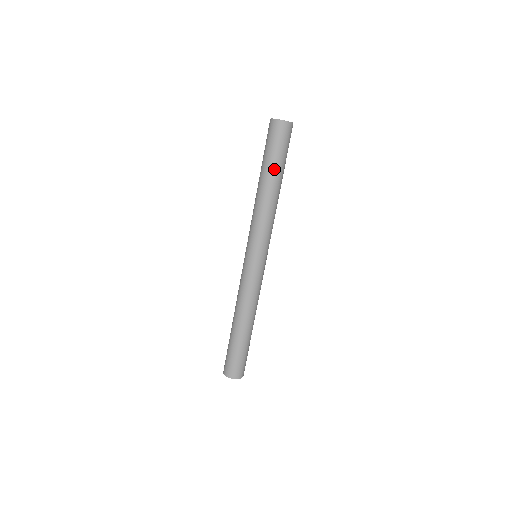
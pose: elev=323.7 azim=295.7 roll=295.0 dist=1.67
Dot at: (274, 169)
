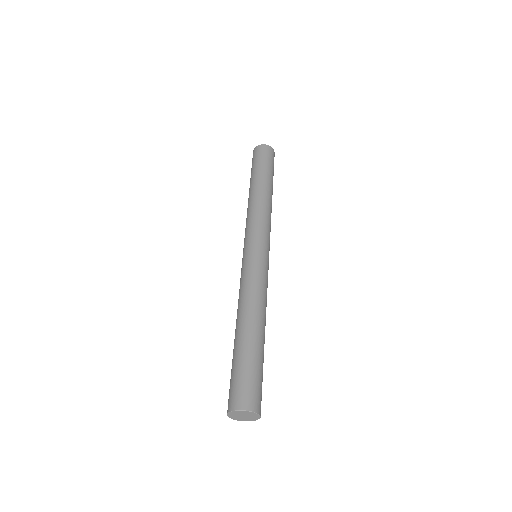
Dot at: (267, 176)
